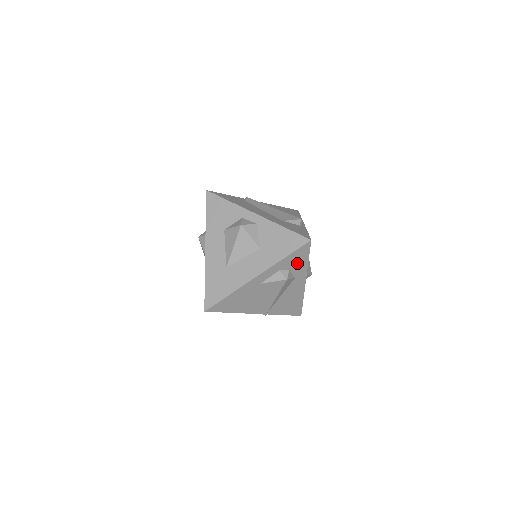
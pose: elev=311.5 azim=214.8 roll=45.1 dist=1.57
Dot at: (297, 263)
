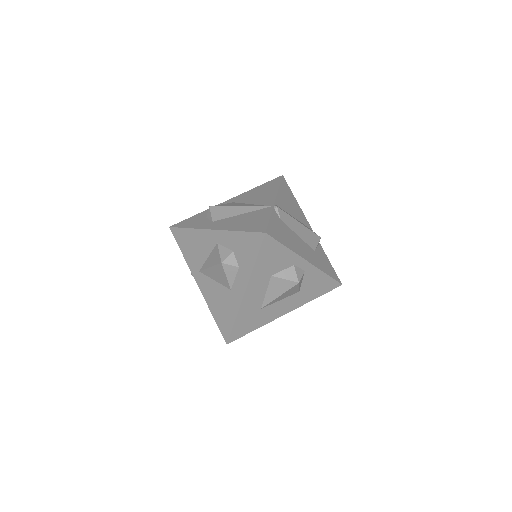
Dot at: occluded
